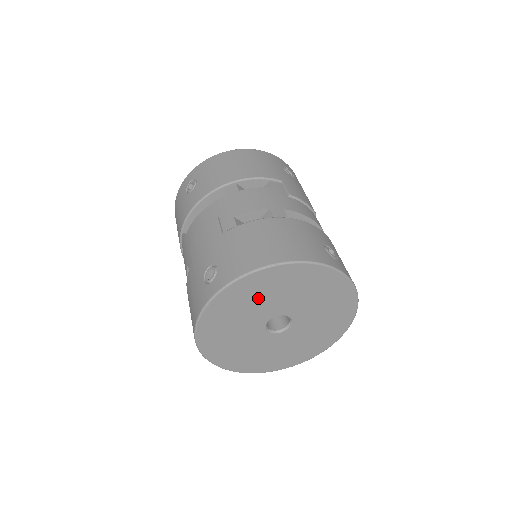
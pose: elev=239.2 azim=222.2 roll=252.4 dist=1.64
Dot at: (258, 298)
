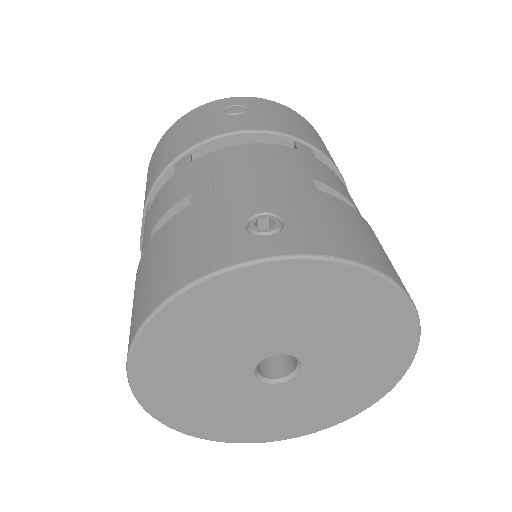
Dot at: (309, 310)
